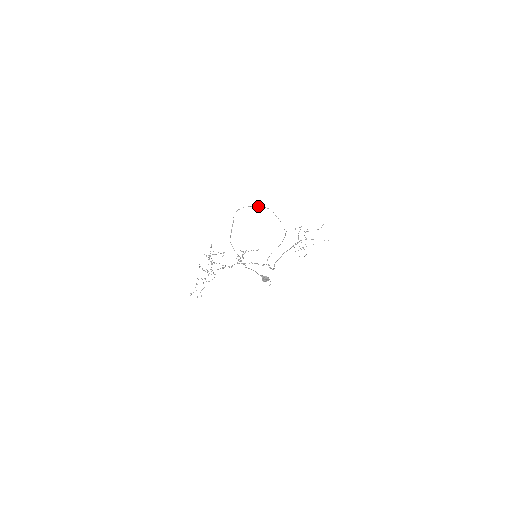
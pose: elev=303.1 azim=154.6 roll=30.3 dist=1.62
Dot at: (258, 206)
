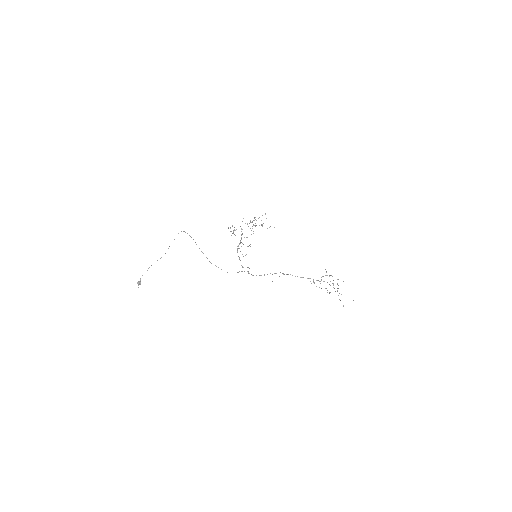
Dot at: occluded
